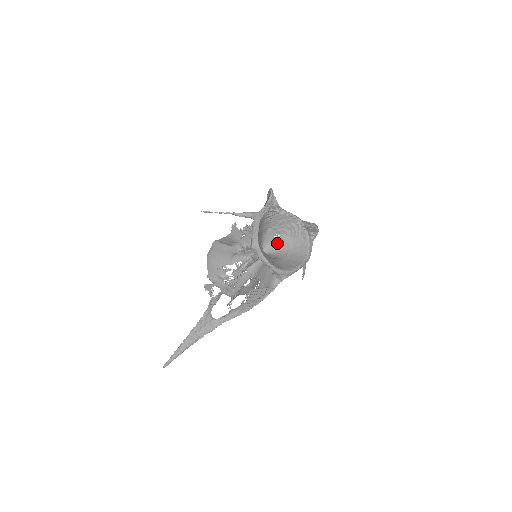
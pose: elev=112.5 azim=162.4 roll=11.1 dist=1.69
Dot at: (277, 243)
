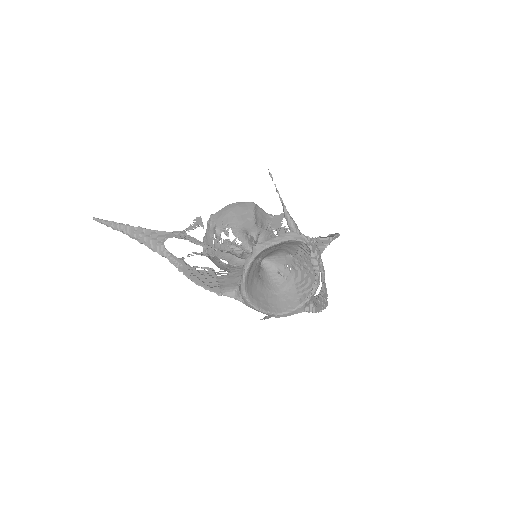
Dot at: (282, 272)
